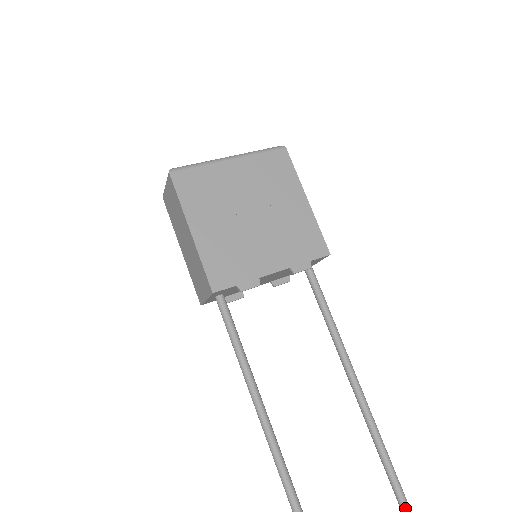
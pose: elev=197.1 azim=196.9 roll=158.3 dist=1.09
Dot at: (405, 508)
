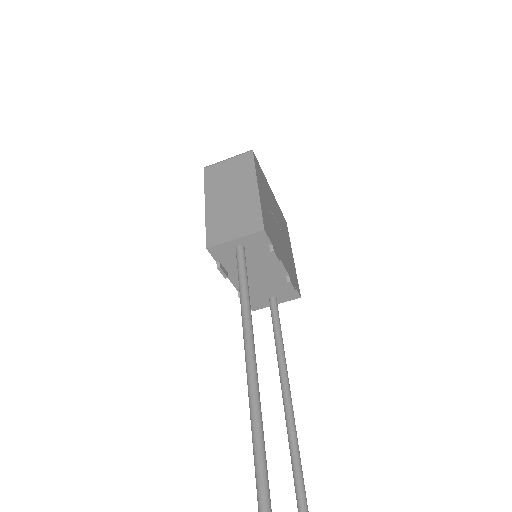
Dot at: out of frame
